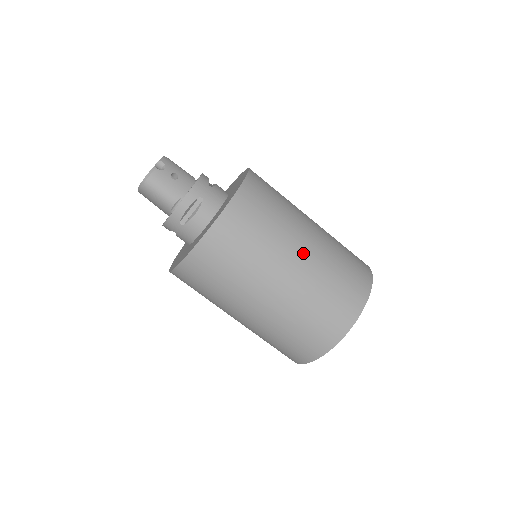
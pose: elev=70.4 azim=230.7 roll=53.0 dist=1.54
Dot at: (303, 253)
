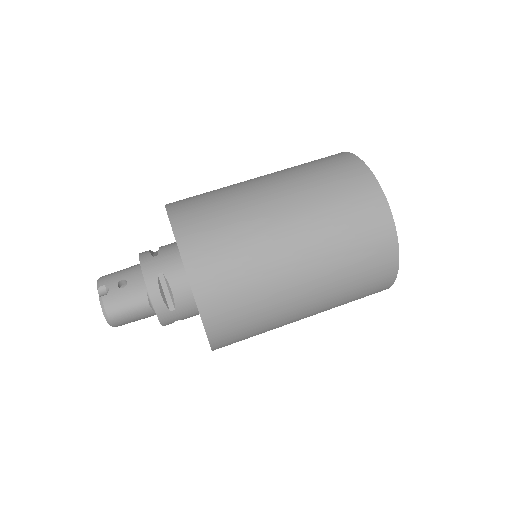
Dot at: (283, 212)
